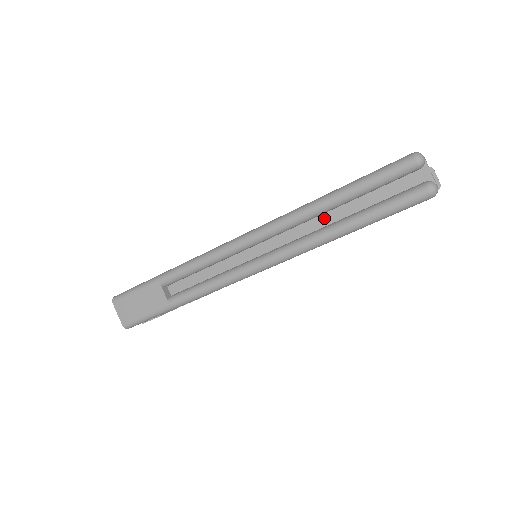
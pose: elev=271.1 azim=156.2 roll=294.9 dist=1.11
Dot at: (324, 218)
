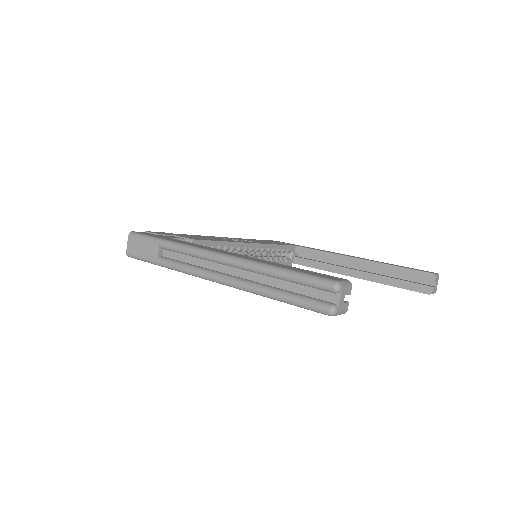
Dot at: (268, 279)
